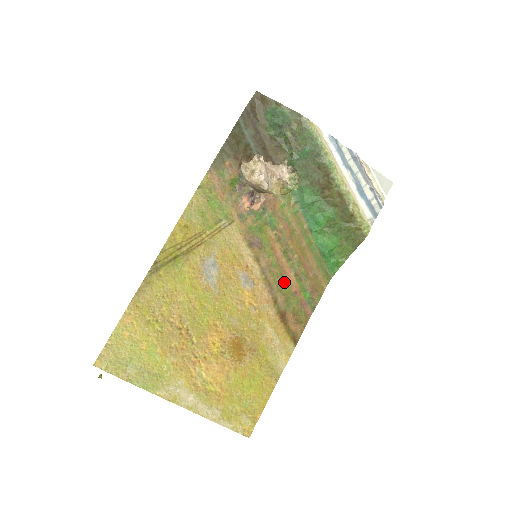
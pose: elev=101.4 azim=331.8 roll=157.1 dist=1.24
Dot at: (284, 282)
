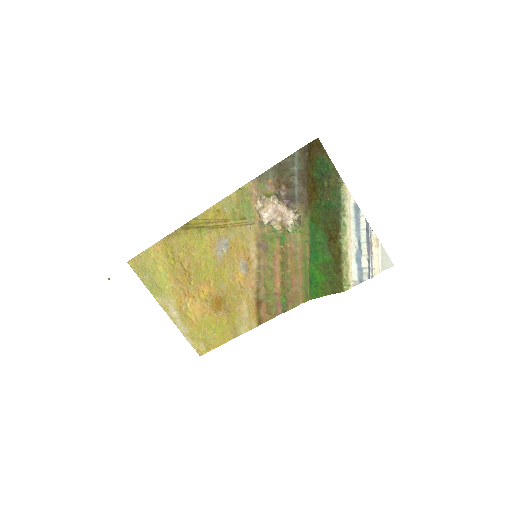
Dot at: (271, 282)
